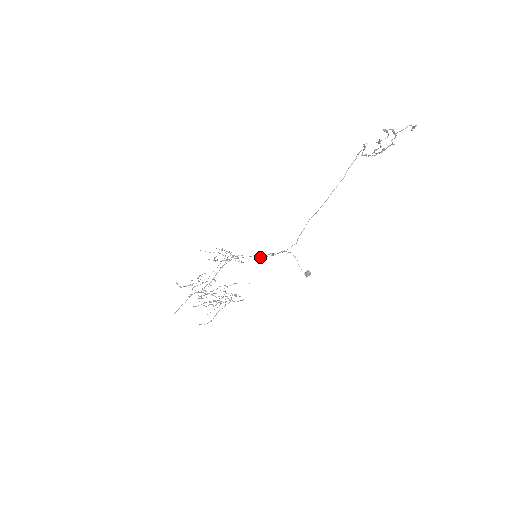
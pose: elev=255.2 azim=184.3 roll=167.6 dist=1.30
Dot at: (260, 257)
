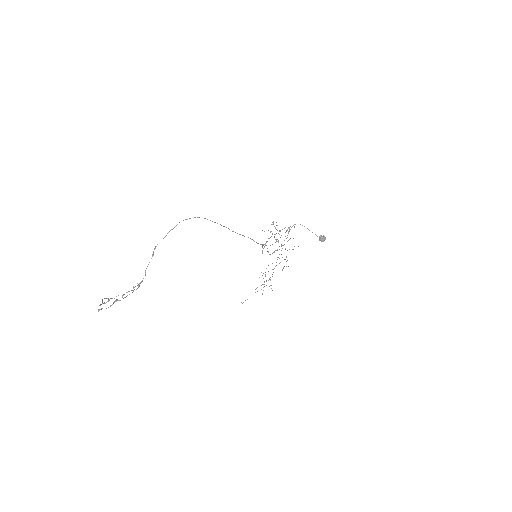
Dot at: occluded
